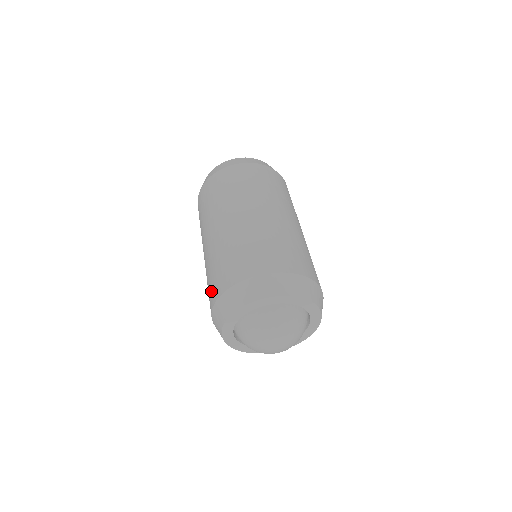
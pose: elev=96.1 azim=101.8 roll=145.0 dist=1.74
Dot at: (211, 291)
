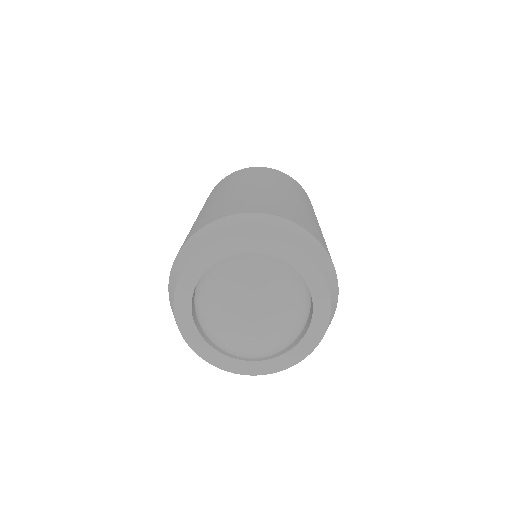
Dot at: occluded
